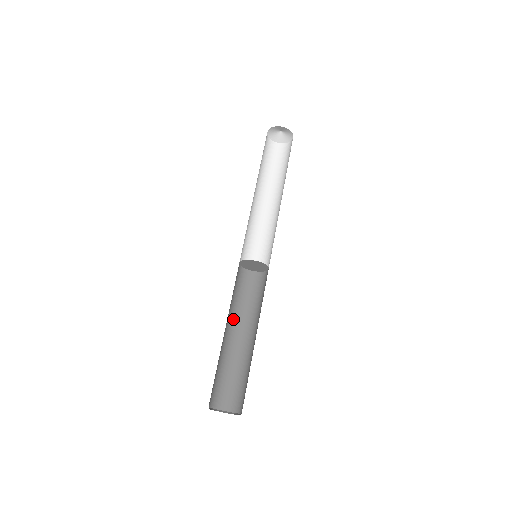
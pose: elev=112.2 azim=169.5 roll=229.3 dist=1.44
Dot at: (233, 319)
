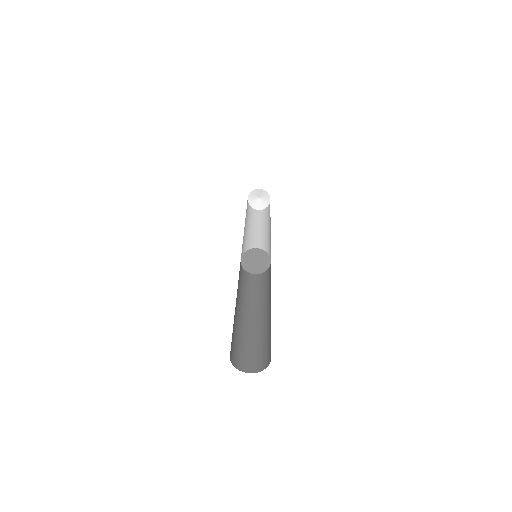
Dot at: (237, 293)
